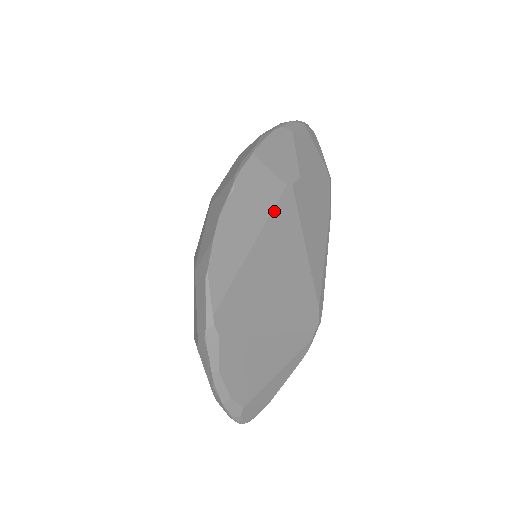
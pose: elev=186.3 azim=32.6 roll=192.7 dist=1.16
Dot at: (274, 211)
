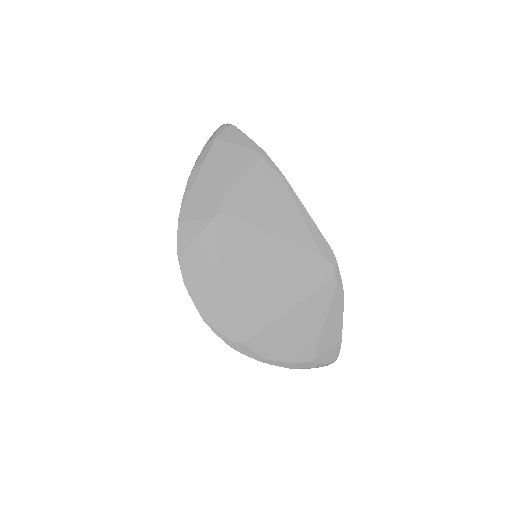
Dot at: (219, 243)
